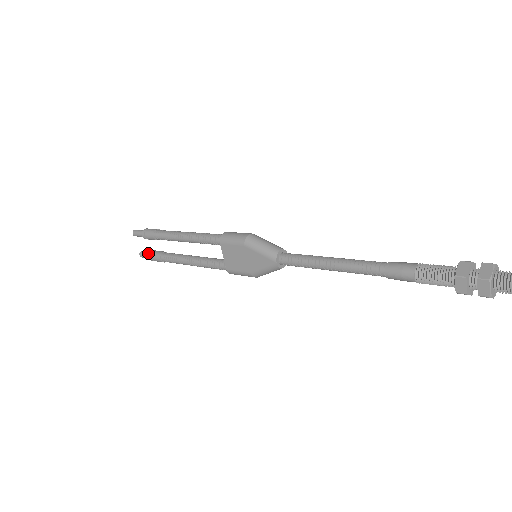
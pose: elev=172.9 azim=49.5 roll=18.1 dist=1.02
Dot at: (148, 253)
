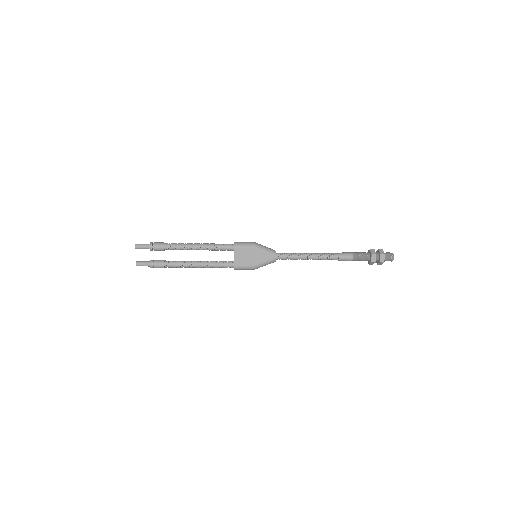
Dot at: (147, 262)
